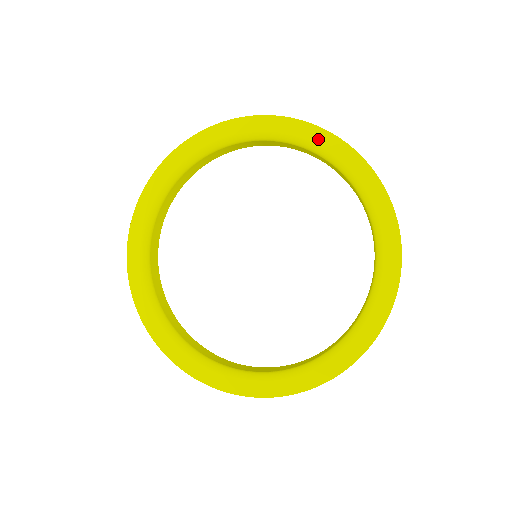
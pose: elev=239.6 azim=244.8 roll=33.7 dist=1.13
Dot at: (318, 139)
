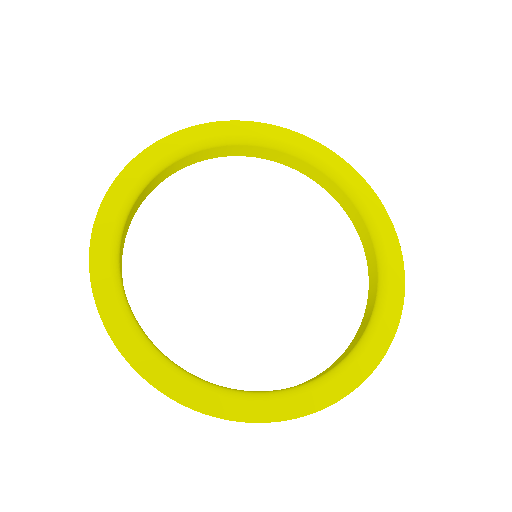
Dot at: (382, 224)
